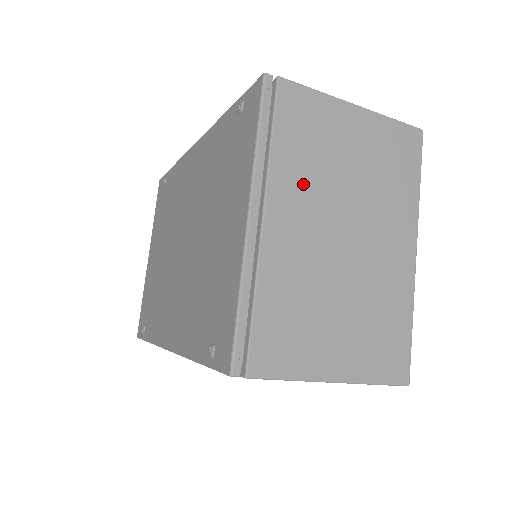
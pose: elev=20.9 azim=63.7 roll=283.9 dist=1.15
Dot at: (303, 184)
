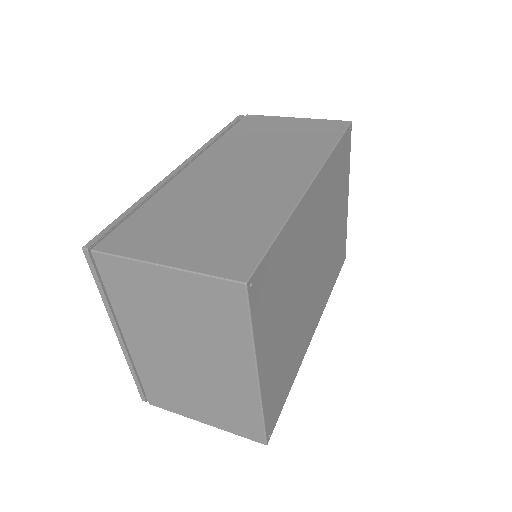
Dot at: (141, 322)
